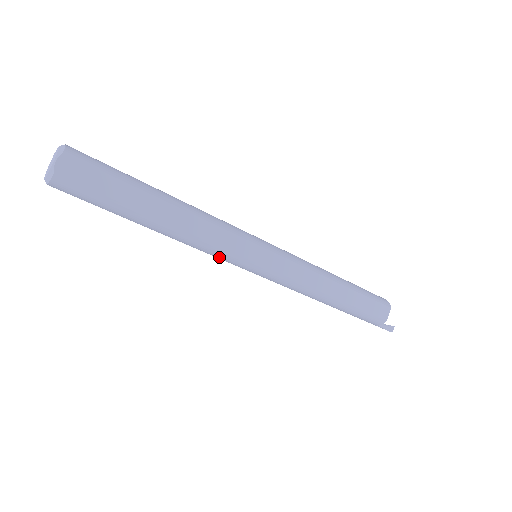
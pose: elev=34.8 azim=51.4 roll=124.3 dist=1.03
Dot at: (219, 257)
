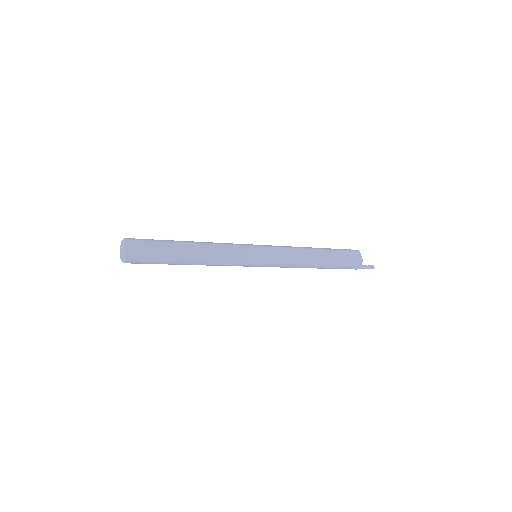
Dot at: (235, 263)
